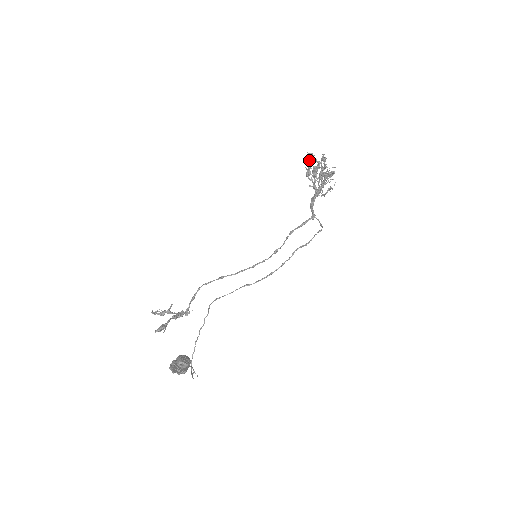
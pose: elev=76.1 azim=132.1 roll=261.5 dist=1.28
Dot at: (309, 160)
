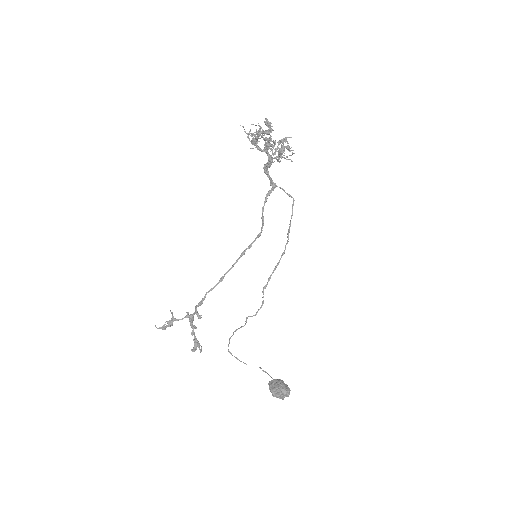
Dot at: (257, 133)
